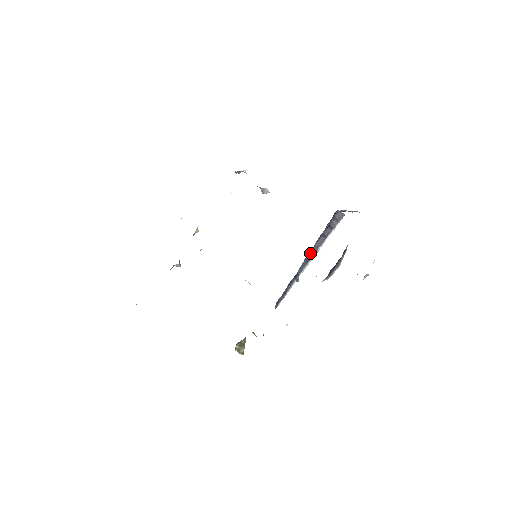
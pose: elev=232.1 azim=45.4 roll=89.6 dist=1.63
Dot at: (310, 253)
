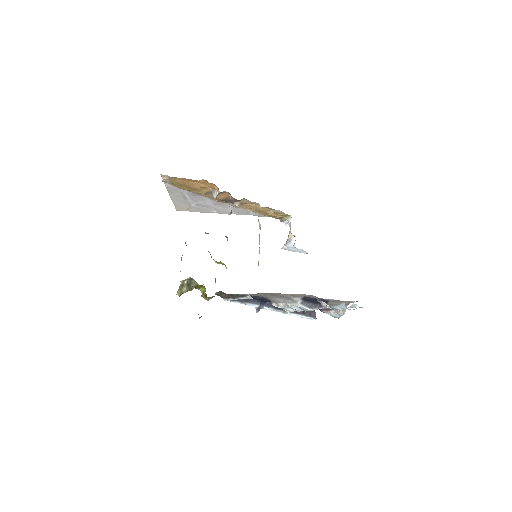
Dot at: occluded
